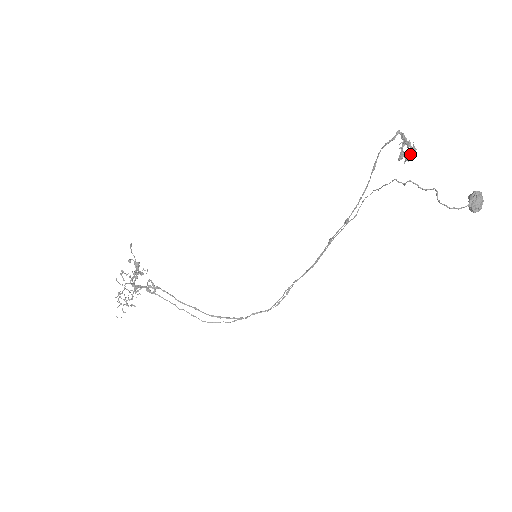
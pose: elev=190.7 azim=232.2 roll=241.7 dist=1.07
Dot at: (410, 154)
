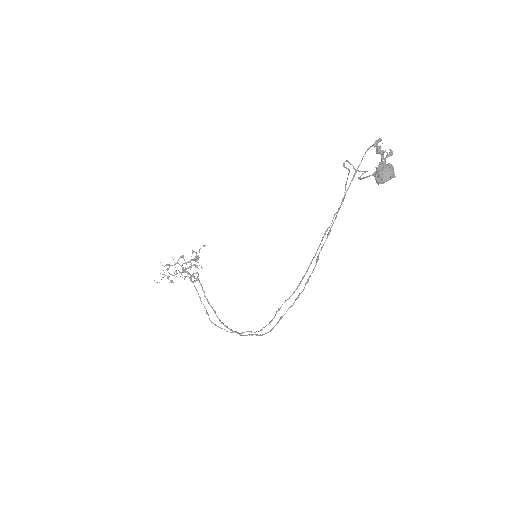
Dot at: (381, 159)
